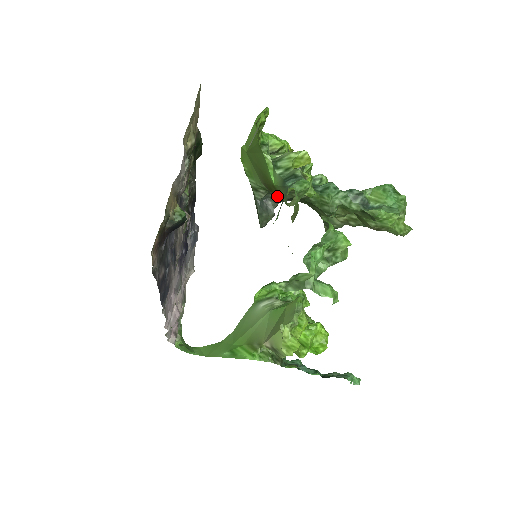
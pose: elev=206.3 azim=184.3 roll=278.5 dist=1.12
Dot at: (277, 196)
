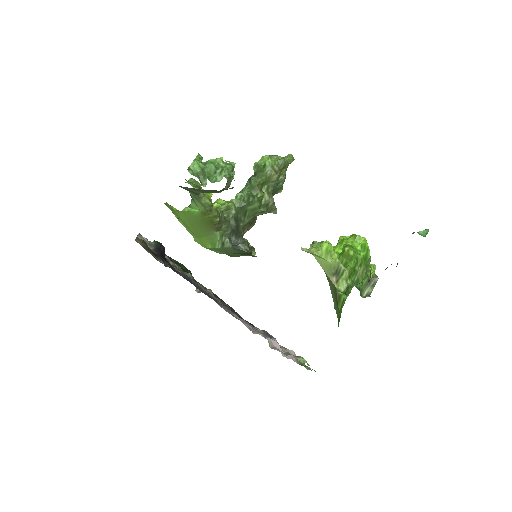
Dot at: (232, 231)
